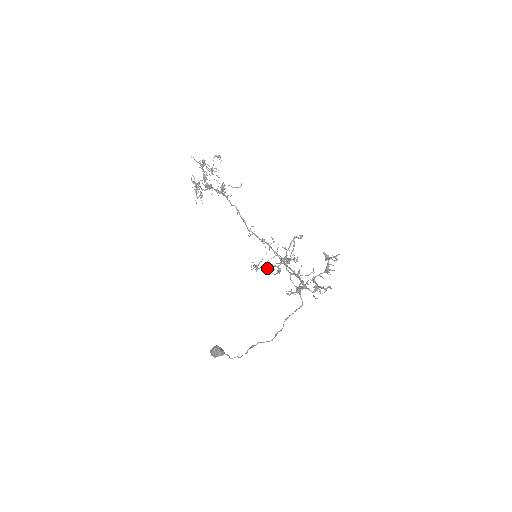
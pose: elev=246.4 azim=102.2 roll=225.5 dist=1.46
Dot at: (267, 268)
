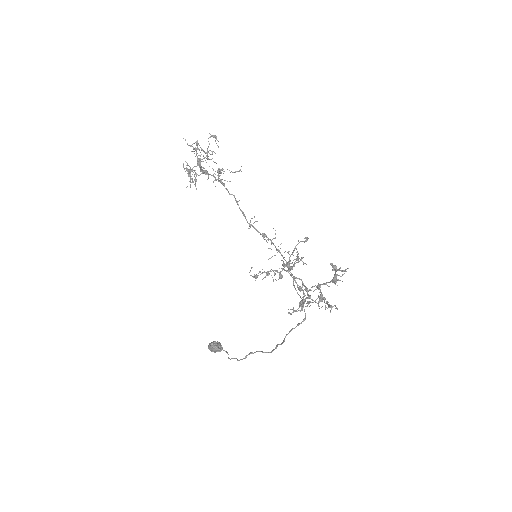
Dot at: (268, 274)
